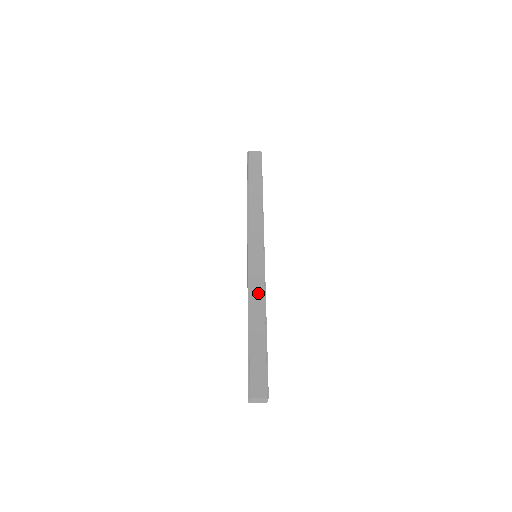
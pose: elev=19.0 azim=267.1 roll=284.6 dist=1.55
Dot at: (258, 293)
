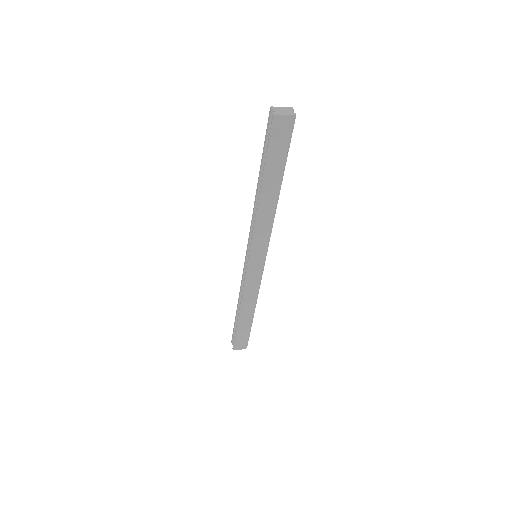
Dot at: (252, 294)
